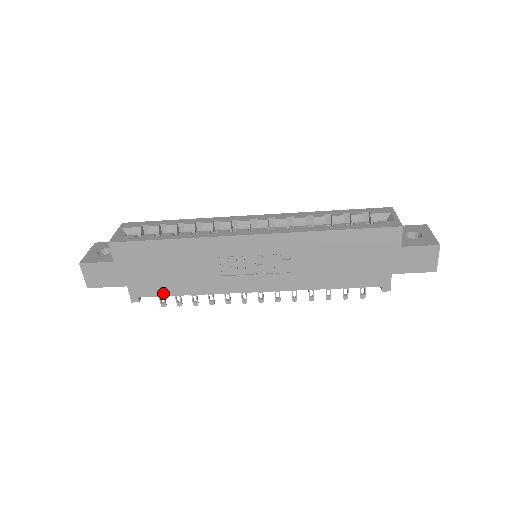
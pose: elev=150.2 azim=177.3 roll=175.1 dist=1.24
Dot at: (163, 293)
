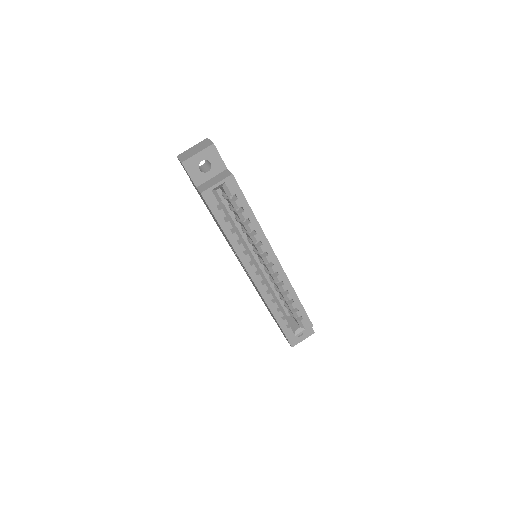
Dot at: occluded
